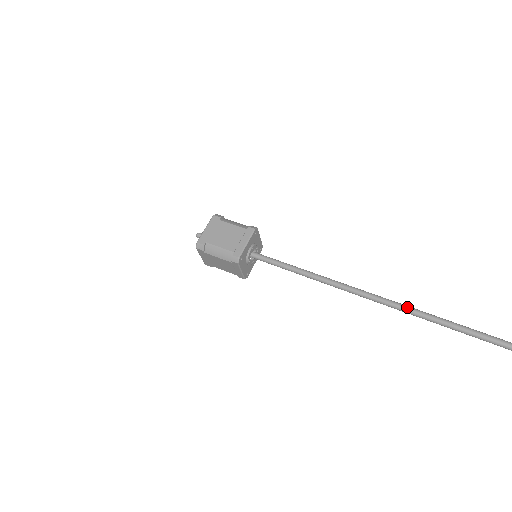
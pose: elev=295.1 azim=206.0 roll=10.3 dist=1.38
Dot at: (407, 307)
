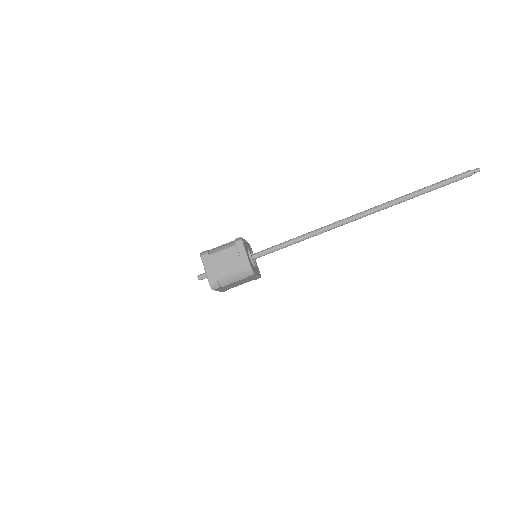
Dot at: (388, 203)
